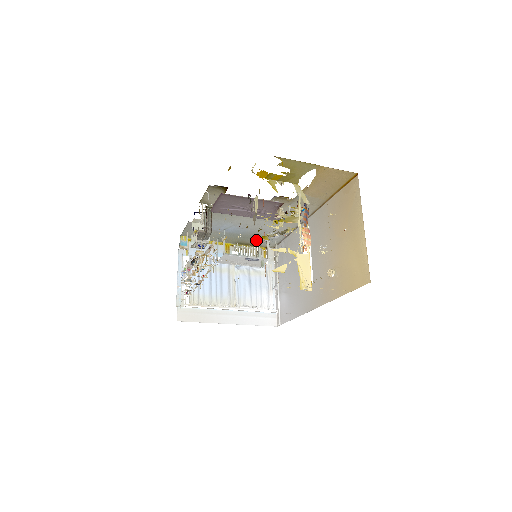
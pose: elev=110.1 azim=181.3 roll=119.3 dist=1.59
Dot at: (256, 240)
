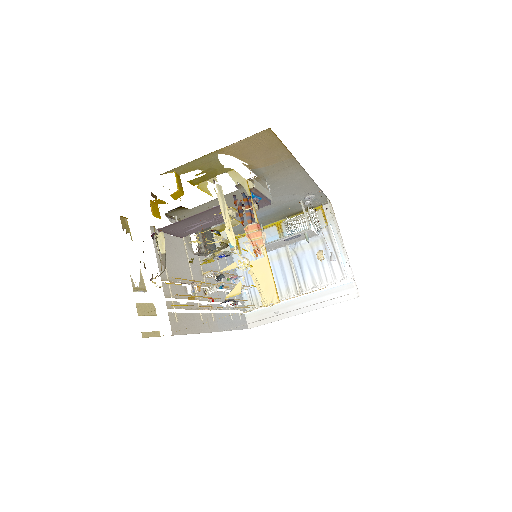
Dot at: (299, 207)
